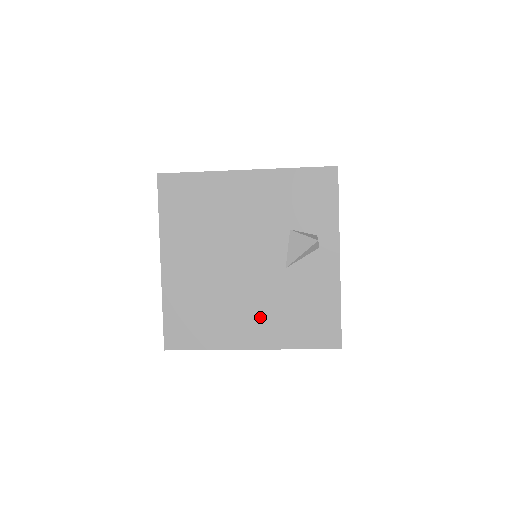
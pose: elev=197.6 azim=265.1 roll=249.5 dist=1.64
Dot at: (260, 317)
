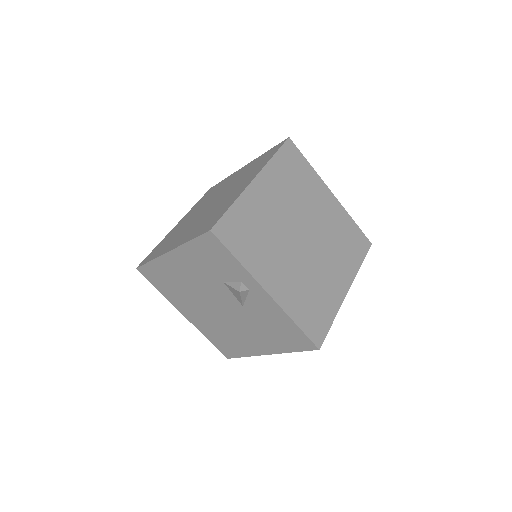
Dot at: (256, 337)
